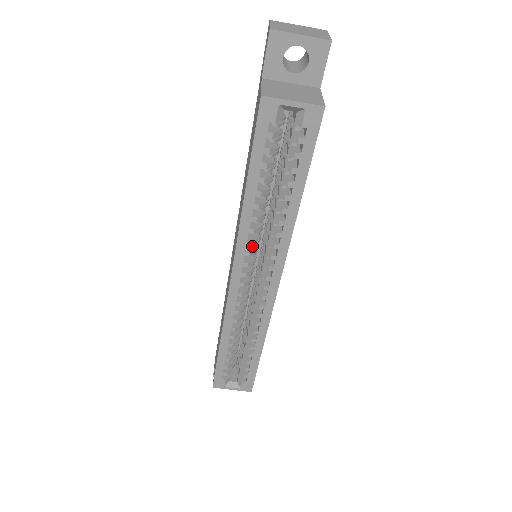
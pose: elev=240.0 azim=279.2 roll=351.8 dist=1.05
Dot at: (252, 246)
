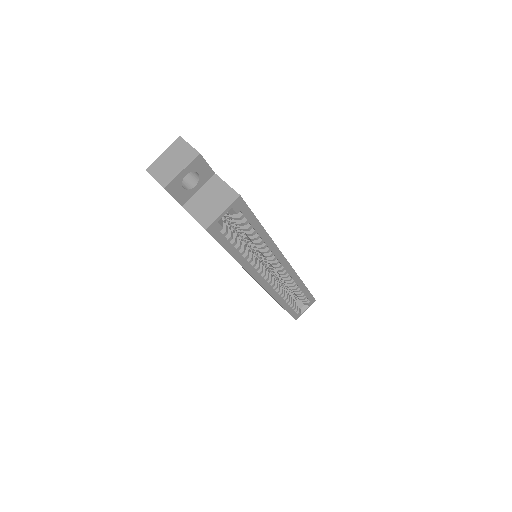
Dot at: occluded
